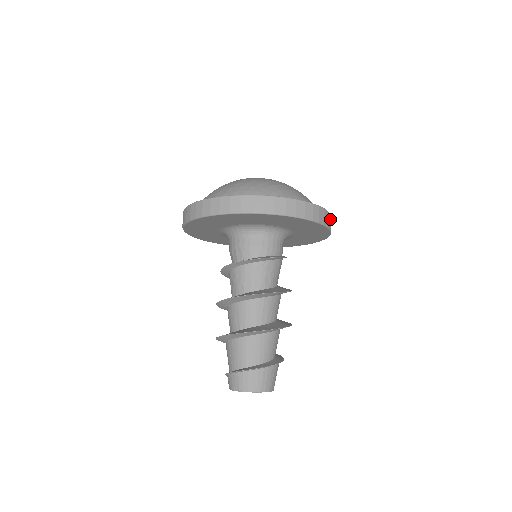
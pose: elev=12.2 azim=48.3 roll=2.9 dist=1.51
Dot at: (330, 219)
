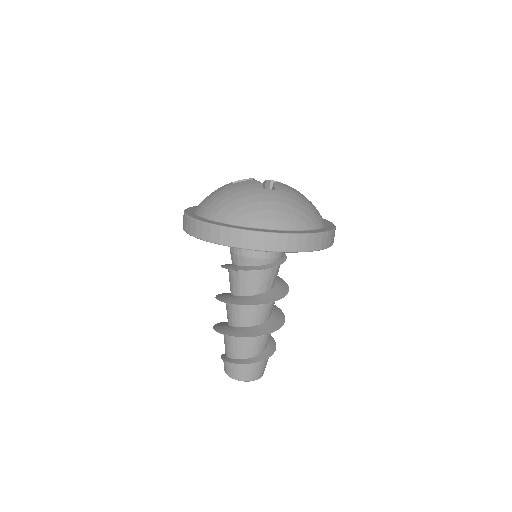
Dot at: (314, 239)
